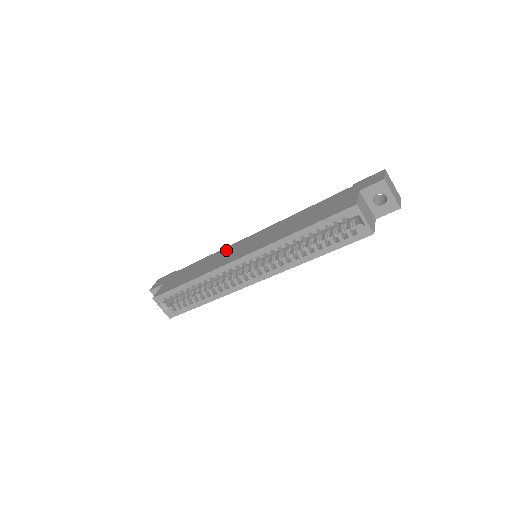
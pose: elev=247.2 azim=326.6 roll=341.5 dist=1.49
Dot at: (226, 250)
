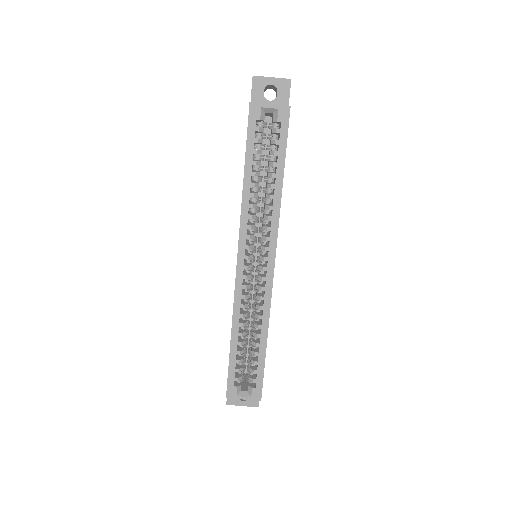
Dot at: occluded
